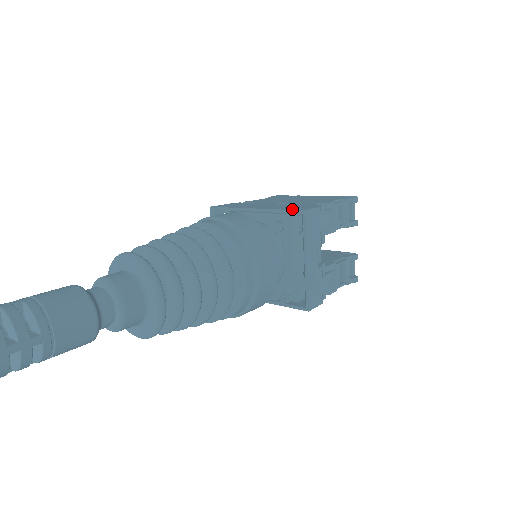
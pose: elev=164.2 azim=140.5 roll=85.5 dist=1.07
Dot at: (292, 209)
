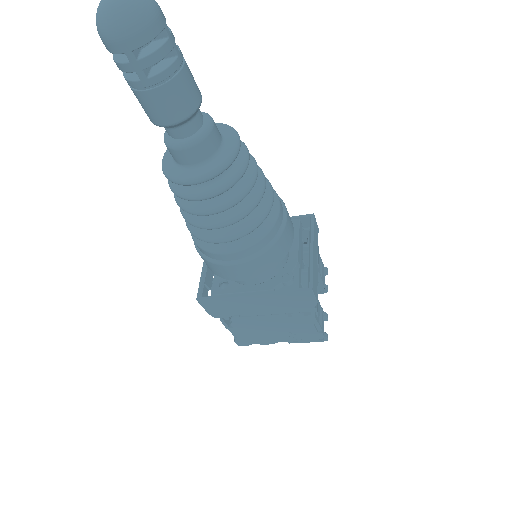
Dot at: (300, 217)
